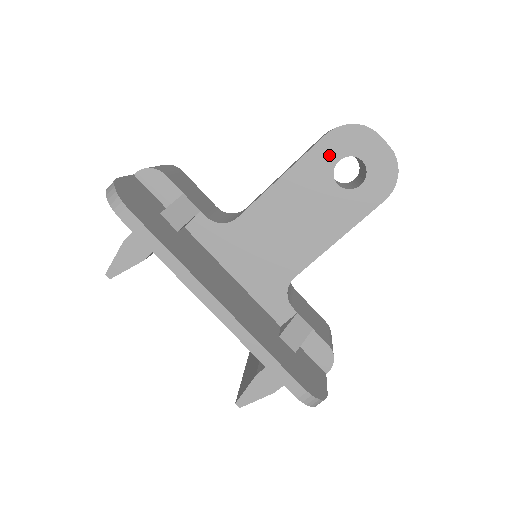
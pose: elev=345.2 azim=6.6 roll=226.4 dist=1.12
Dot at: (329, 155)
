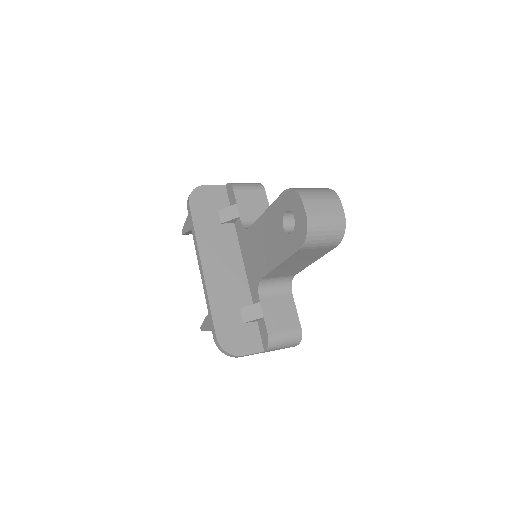
Dot at: (283, 206)
